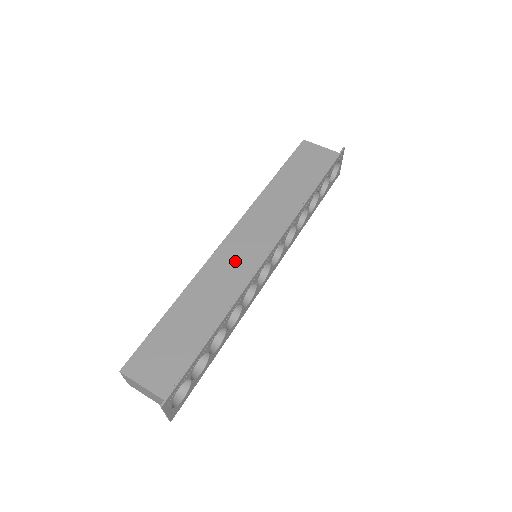
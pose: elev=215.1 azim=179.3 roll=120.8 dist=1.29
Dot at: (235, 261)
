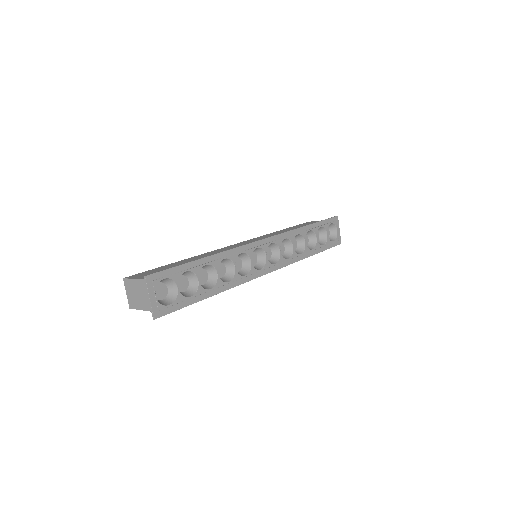
Dot at: occluded
